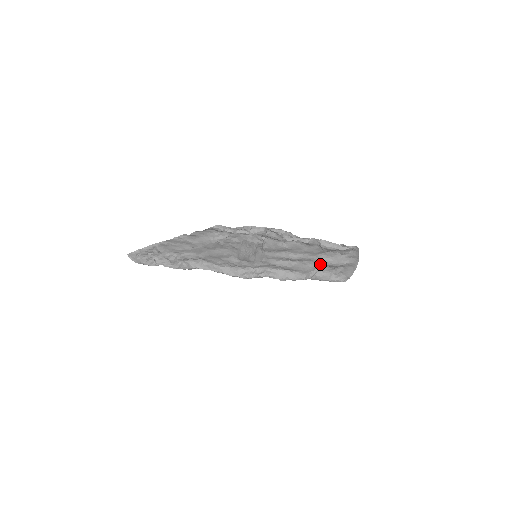
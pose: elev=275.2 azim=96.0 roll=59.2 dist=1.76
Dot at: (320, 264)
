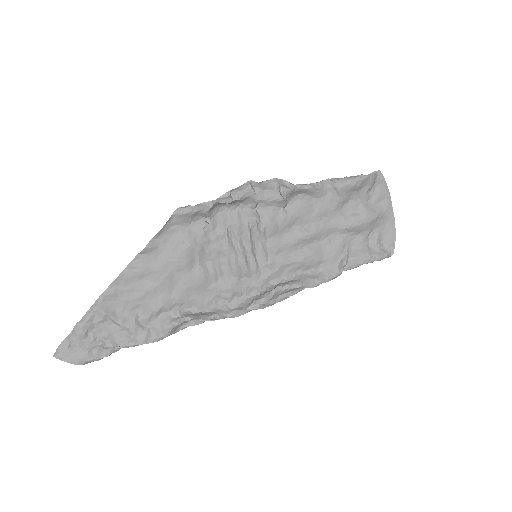
Dot at: (347, 234)
